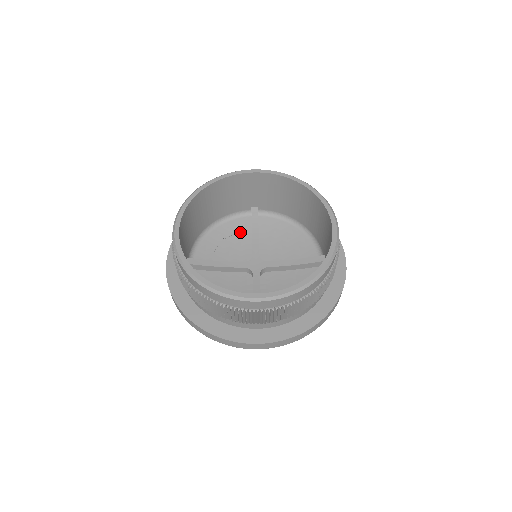
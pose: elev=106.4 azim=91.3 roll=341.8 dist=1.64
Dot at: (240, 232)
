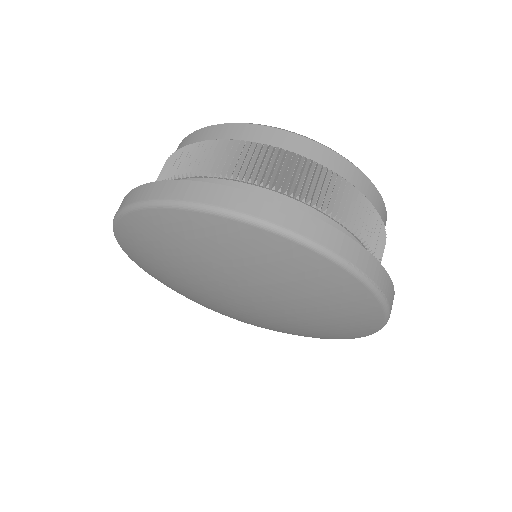
Dot at: occluded
